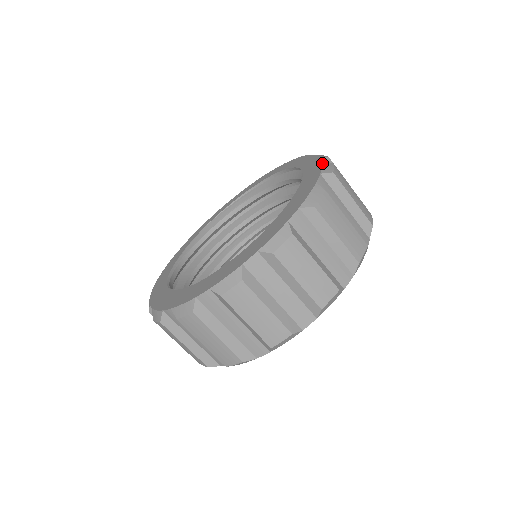
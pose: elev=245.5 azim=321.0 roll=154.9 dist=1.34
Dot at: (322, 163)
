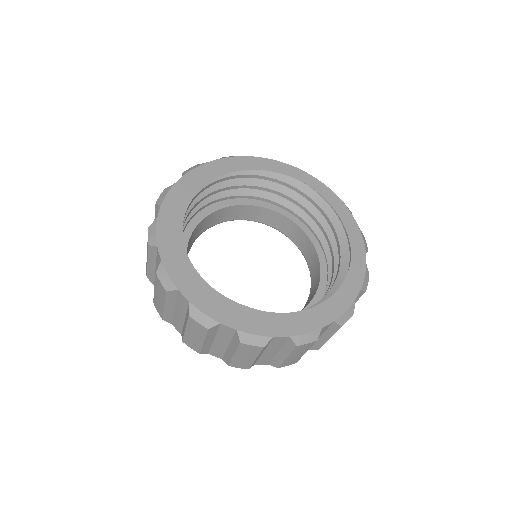
Dot at: (313, 331)
